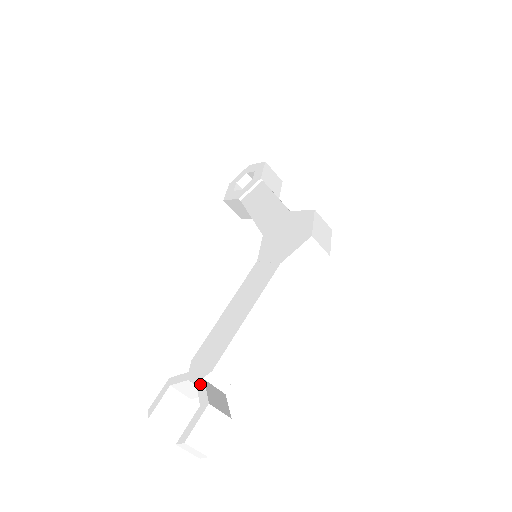
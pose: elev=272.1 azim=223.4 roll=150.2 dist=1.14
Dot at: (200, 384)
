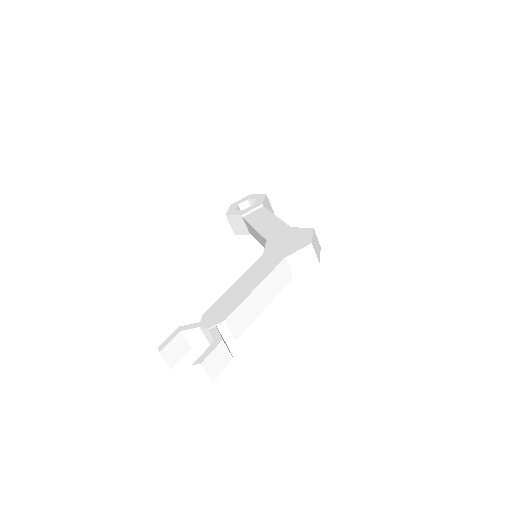
Dot at: (213, 329)
